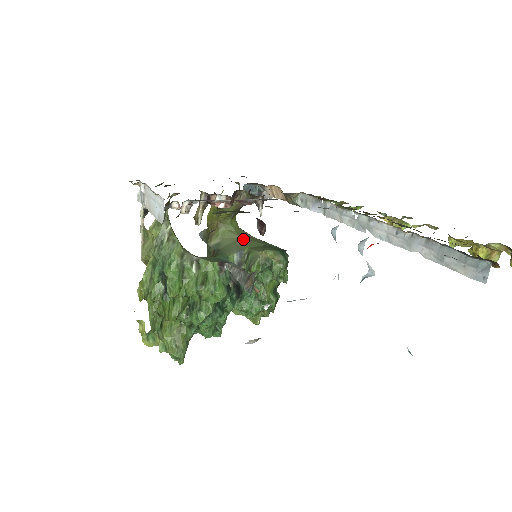
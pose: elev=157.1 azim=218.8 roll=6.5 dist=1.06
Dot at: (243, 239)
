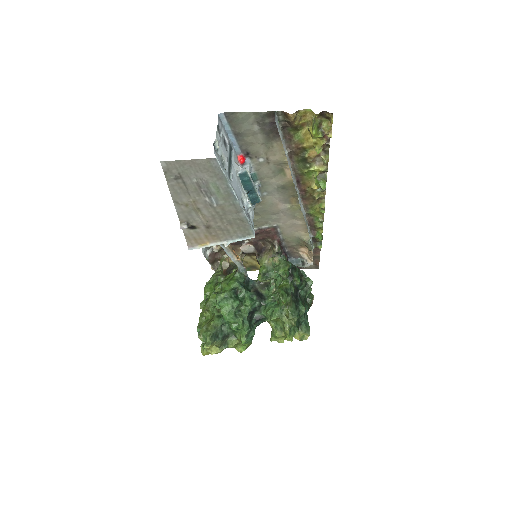
Dot at: occluded
